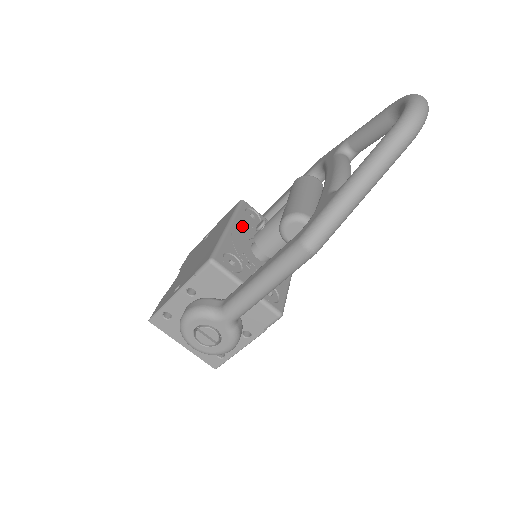
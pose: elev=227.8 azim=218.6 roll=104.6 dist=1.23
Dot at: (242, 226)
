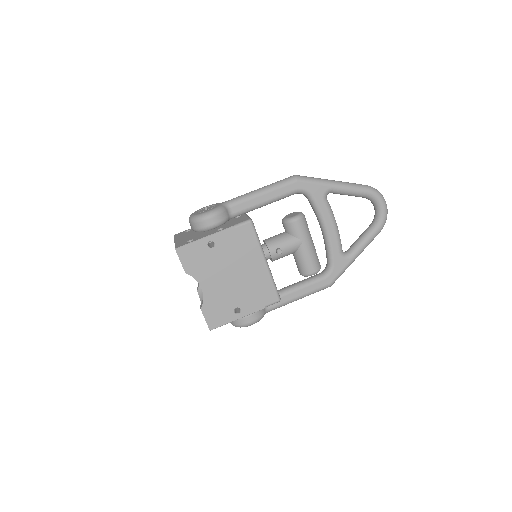
Dot at: occluded
